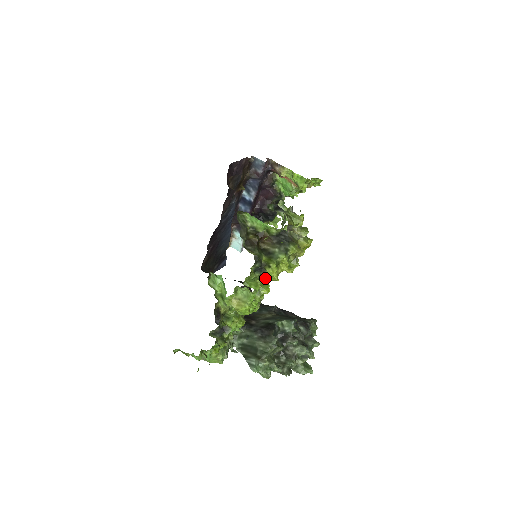
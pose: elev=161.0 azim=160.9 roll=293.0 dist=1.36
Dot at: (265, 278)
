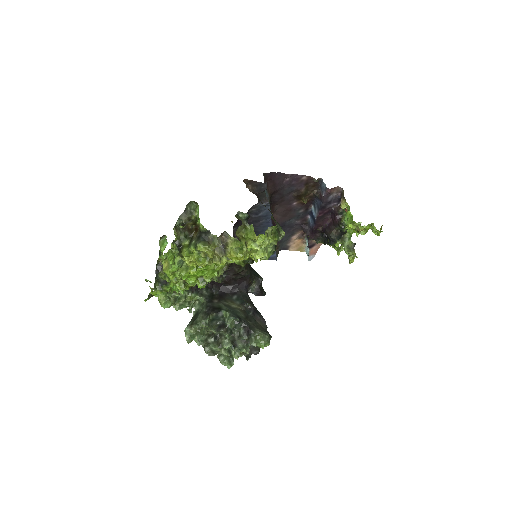
Dot at: (184, 259)
